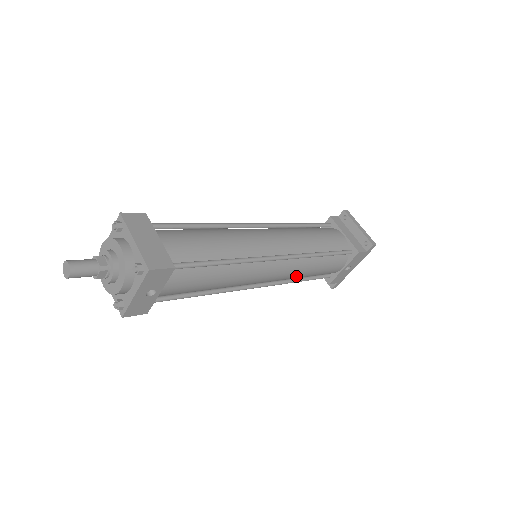
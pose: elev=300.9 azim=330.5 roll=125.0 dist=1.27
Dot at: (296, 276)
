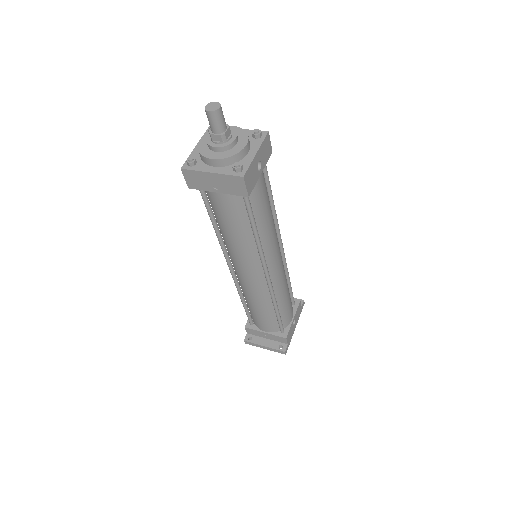
Dot at: (282, 289)
